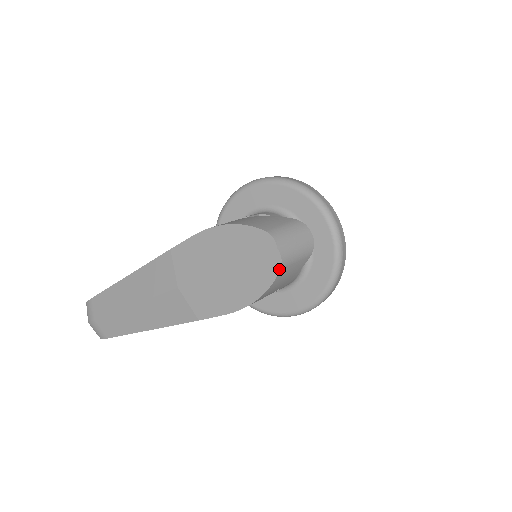
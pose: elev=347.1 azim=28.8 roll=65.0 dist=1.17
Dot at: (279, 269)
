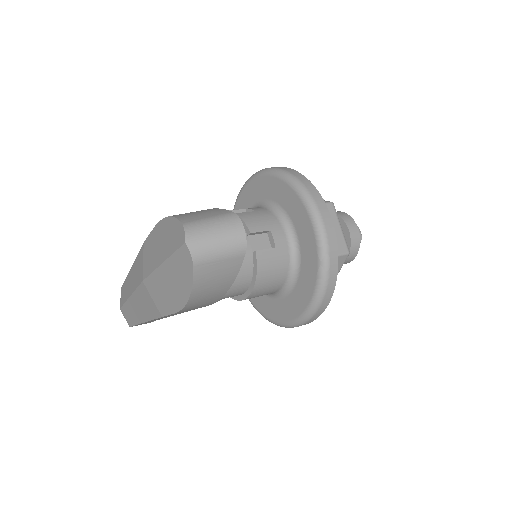
Dot at: (192, 266)
